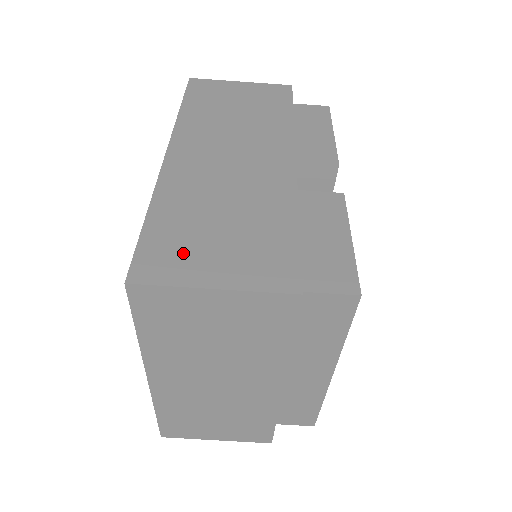
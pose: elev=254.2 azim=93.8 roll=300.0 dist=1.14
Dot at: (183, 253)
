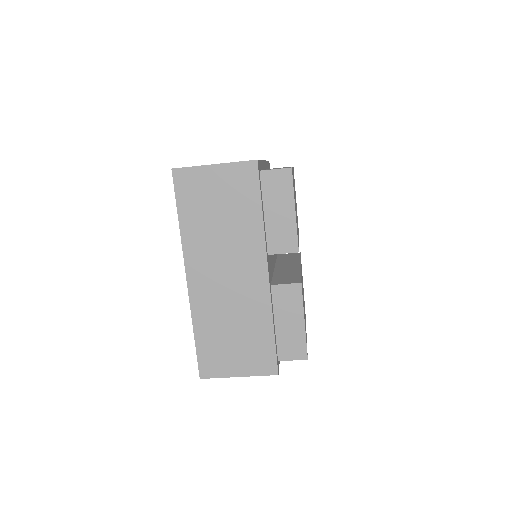
Dot at: (220, 359)
